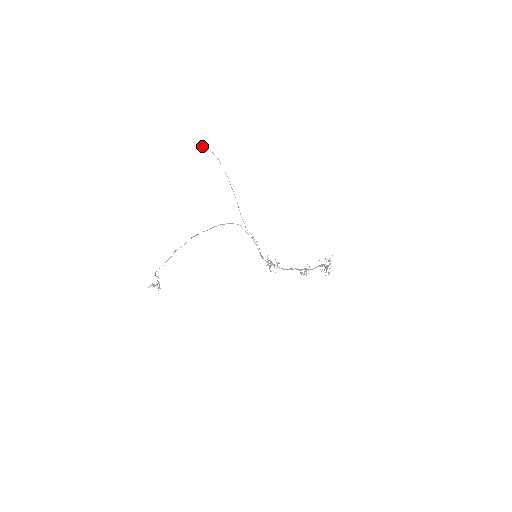
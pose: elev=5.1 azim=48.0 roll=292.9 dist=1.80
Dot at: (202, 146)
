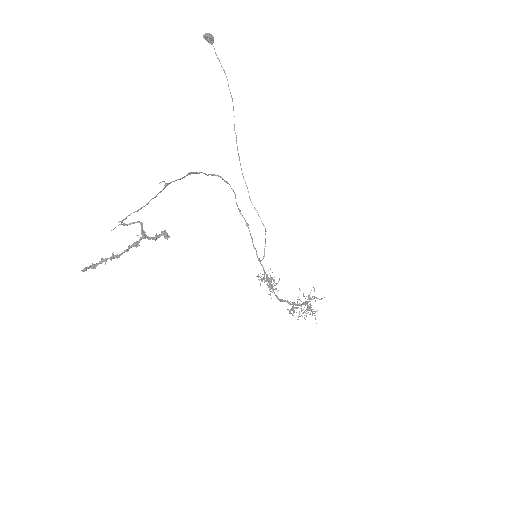
Dot at: (209, 35)
